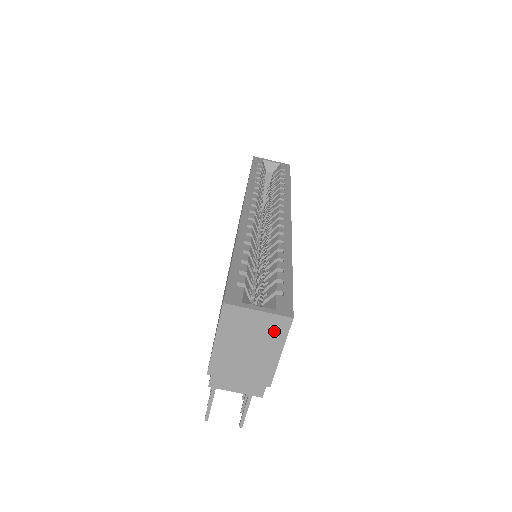
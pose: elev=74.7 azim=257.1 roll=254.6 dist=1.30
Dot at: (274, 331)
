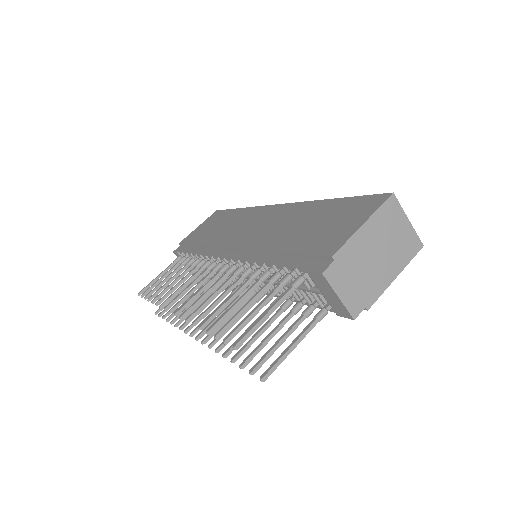
Dot at: (406, 248)
